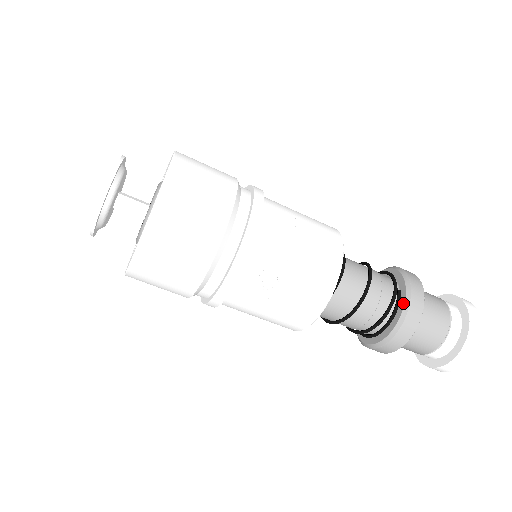
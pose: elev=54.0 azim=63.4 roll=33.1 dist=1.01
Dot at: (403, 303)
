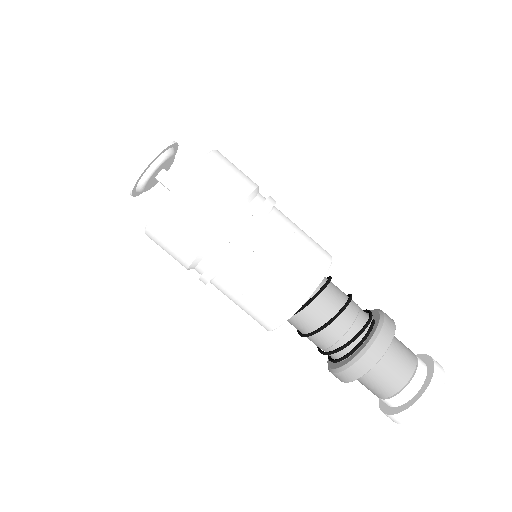
Dot at: (375, 329)
